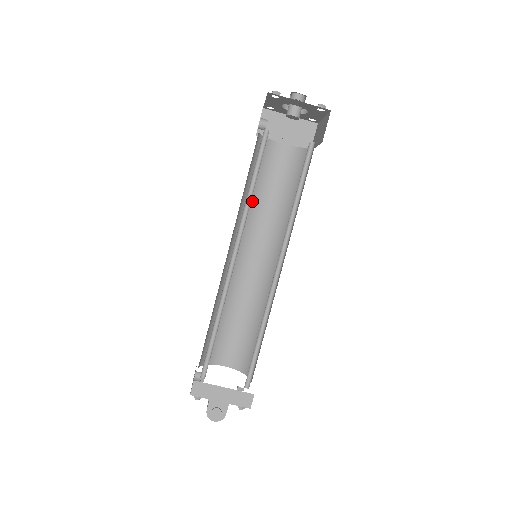
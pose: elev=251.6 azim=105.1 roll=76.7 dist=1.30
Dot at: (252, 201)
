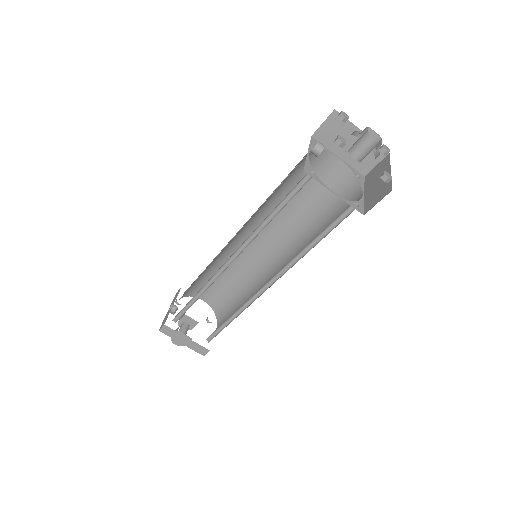
Dot at: (277, 199)
